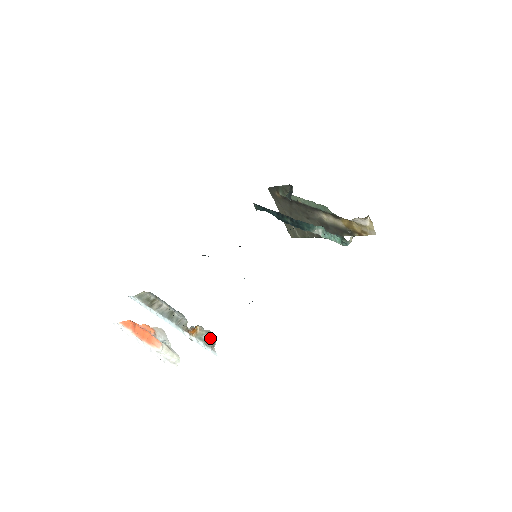
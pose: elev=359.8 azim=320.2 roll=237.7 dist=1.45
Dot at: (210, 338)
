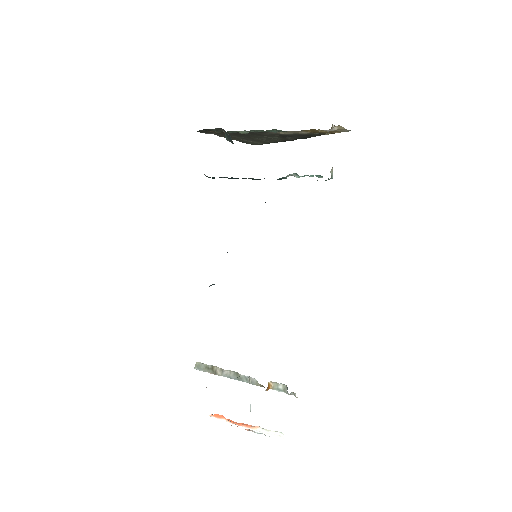
Dot at: (286, 389)
